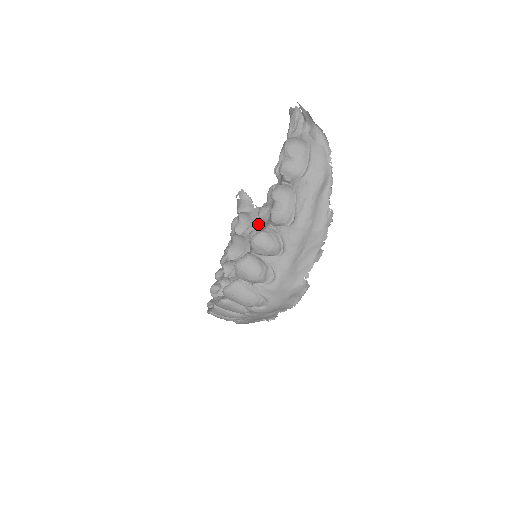
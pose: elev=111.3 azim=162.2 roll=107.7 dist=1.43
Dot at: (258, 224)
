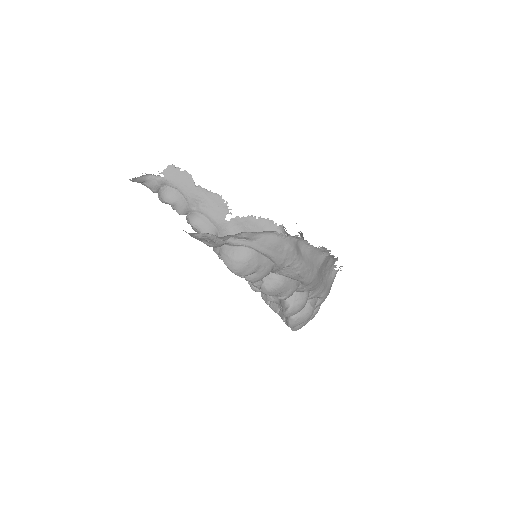
Dot at: (189, 189)
